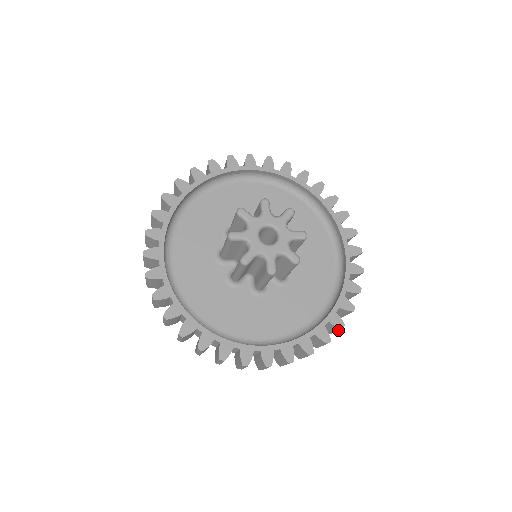
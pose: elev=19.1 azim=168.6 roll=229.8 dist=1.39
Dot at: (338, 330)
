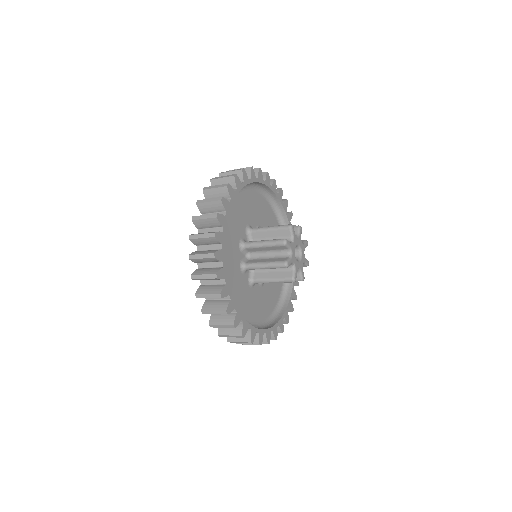
Dot at: occluded
